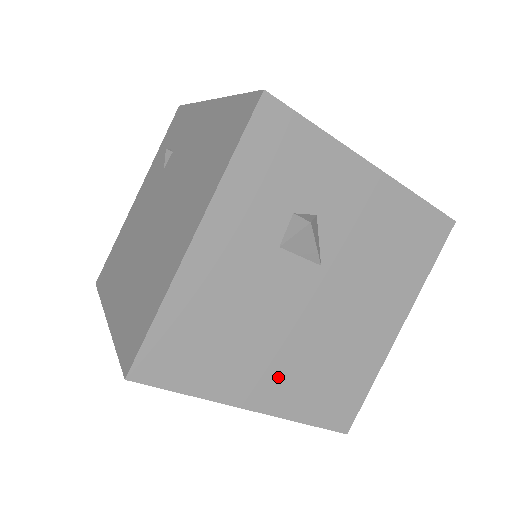
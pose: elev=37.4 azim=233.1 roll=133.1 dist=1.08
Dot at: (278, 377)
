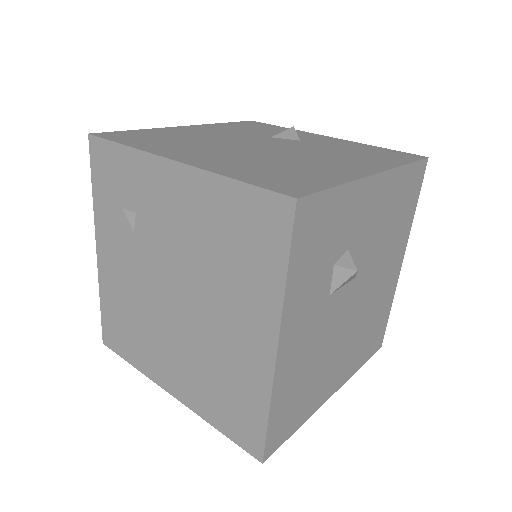
Dot at: (343, 364)
